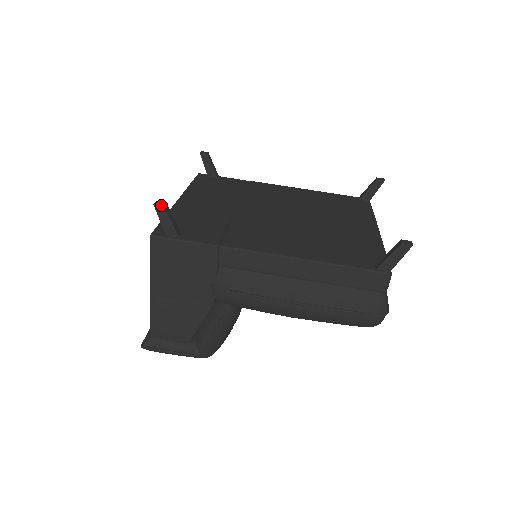
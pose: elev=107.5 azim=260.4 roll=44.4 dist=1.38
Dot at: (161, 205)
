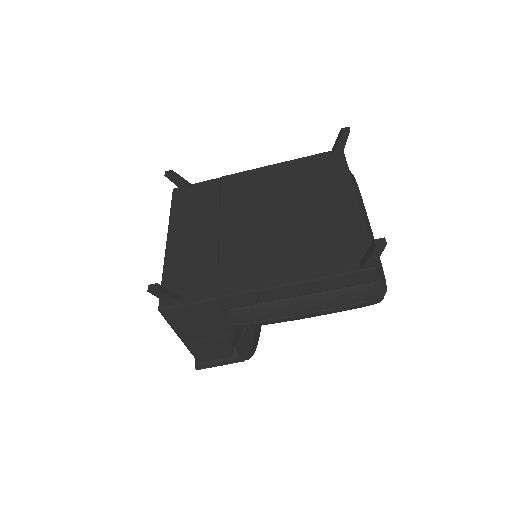
Dot at: (154, 290)
